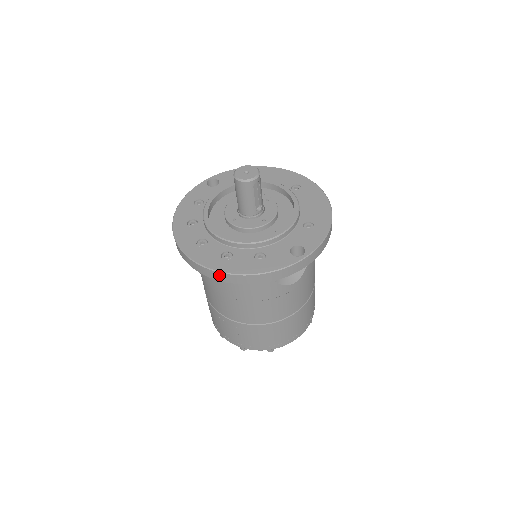
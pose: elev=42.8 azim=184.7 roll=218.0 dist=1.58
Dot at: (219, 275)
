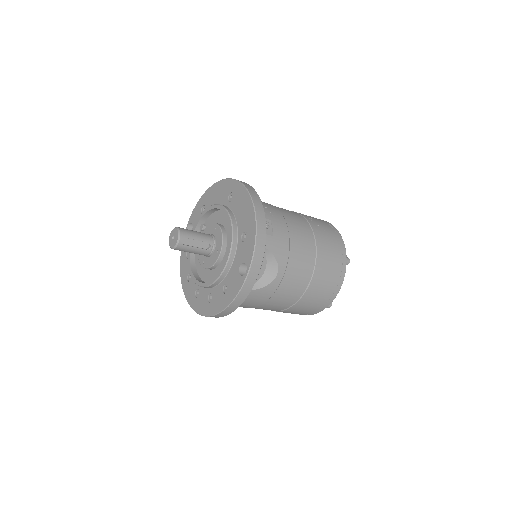
Dot at: occluded
